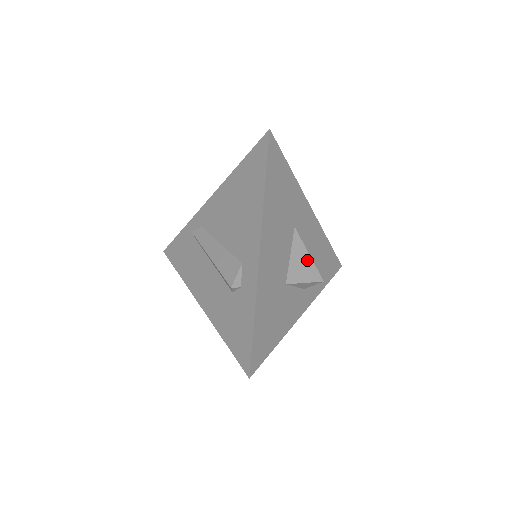
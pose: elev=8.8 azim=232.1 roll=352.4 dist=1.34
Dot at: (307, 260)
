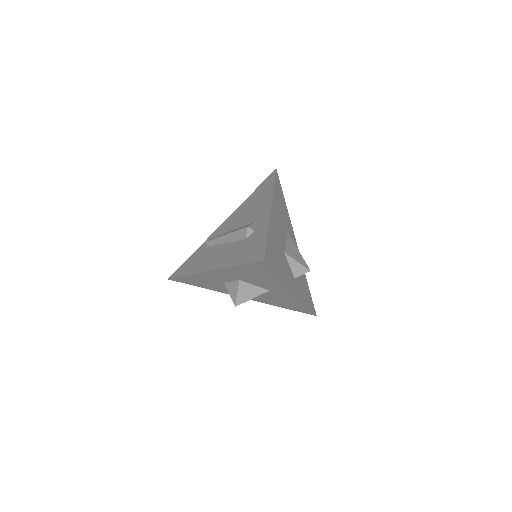
Dot at: (298, 252)
